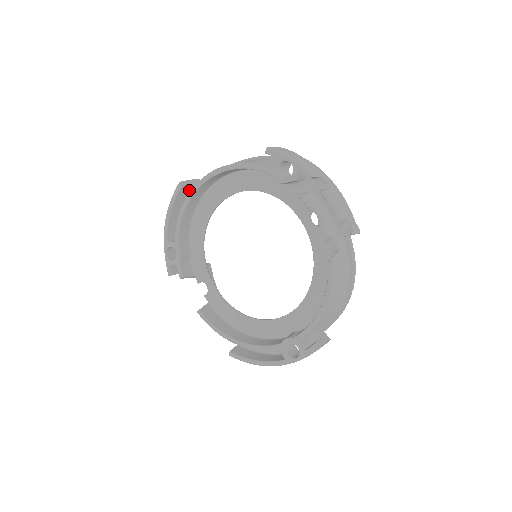
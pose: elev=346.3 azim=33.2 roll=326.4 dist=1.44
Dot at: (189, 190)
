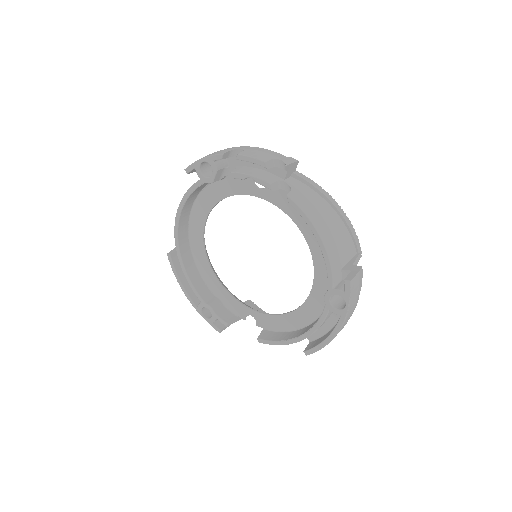
Dot at: occluded
